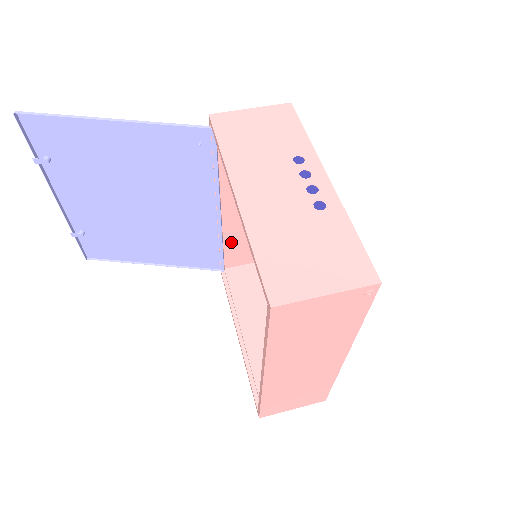
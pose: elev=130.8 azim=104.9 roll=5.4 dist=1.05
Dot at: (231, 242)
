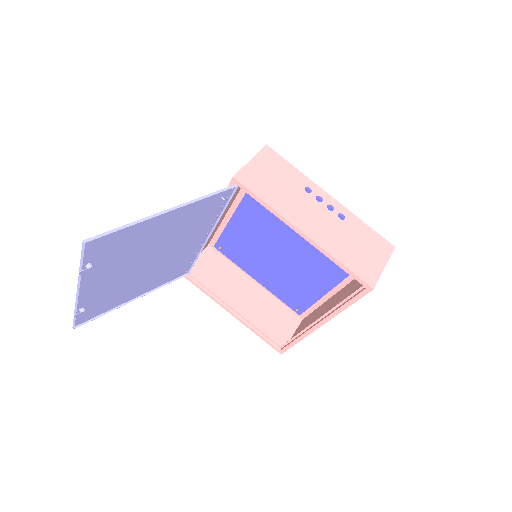
Dot at: occluded
